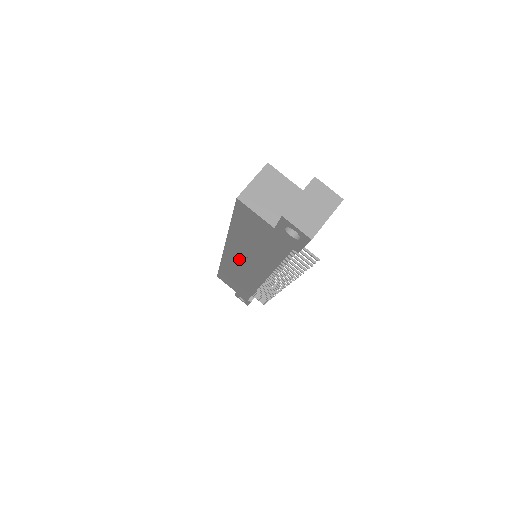
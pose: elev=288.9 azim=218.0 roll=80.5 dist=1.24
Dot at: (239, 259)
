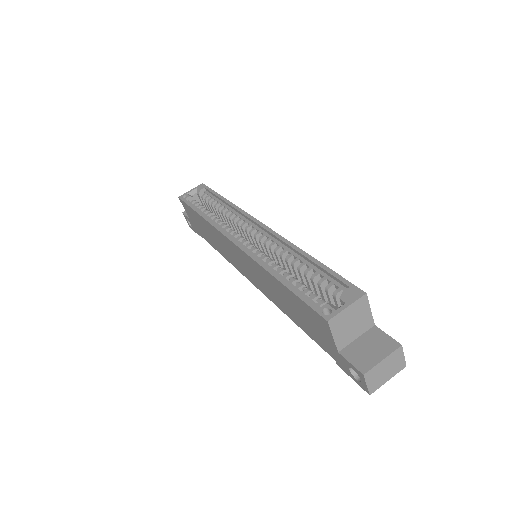
Dot at: (244, 261)
